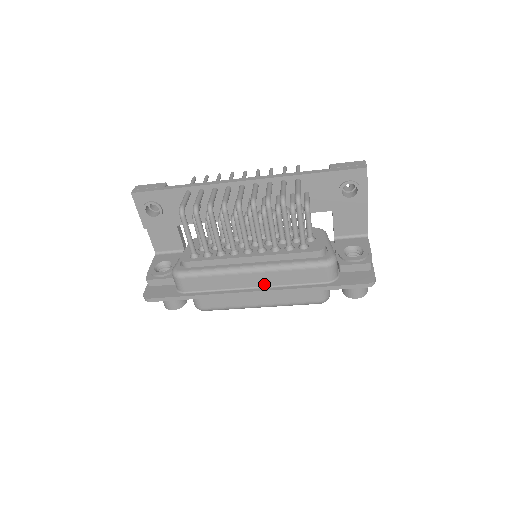
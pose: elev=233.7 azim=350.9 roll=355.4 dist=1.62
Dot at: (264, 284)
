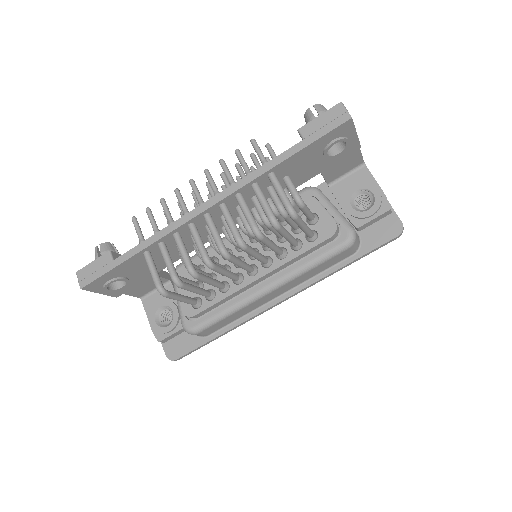
Dot at: (287, 289)
